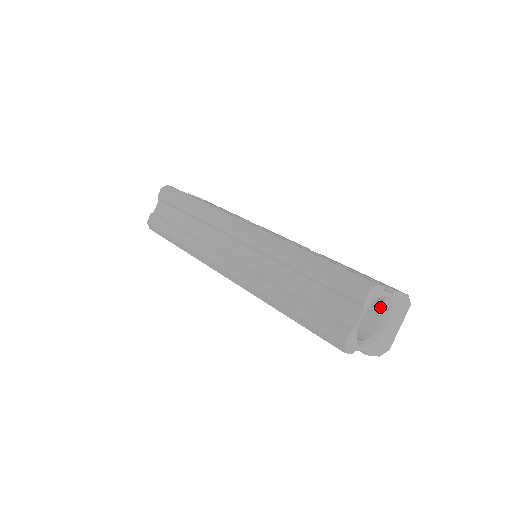
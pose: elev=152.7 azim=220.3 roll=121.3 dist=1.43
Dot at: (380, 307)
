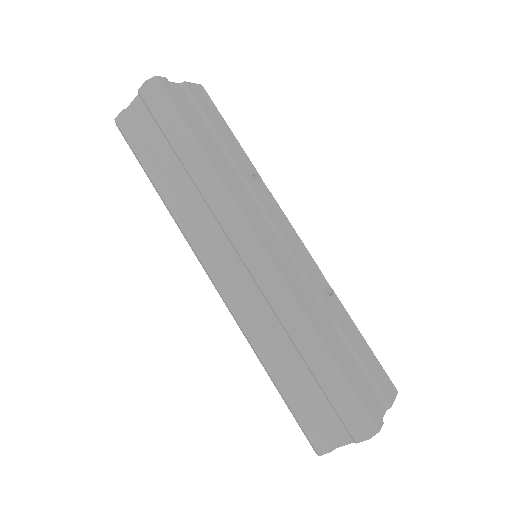
Dot at: occluded
